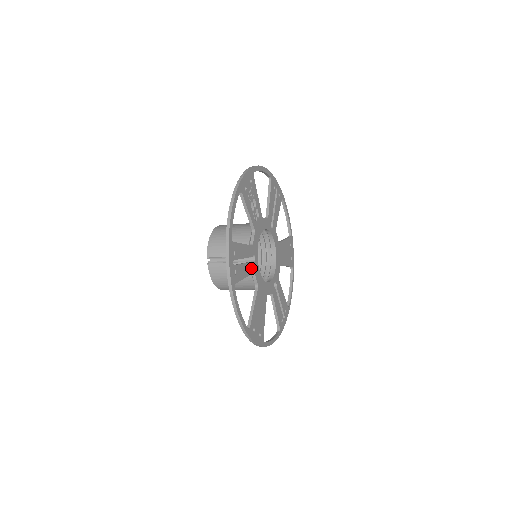
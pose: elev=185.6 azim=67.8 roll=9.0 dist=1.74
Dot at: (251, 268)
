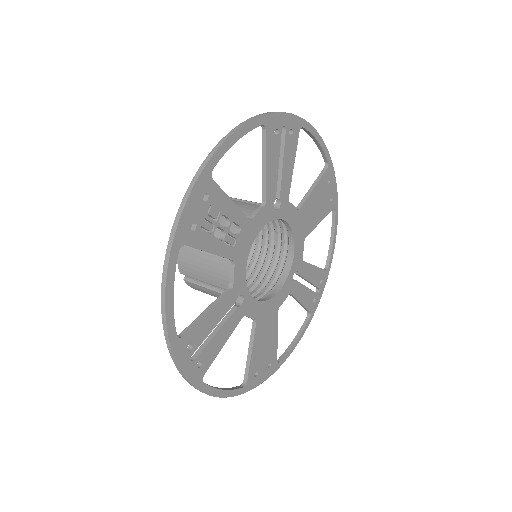
Dot at: (235, 318)
